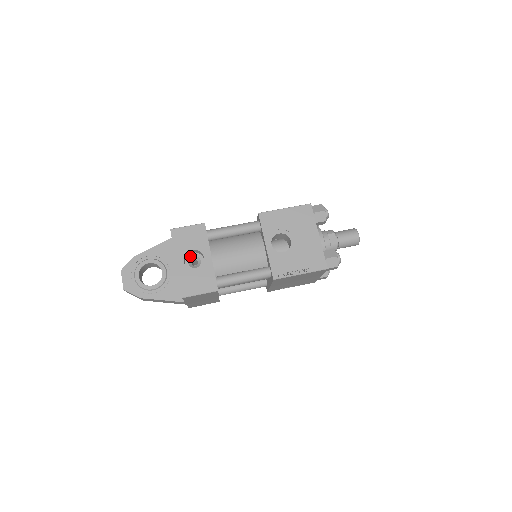
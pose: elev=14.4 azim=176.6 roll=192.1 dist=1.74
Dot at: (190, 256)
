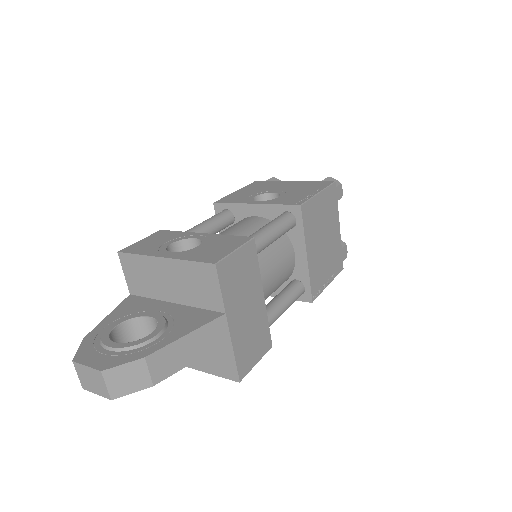
Dot at: occluded
